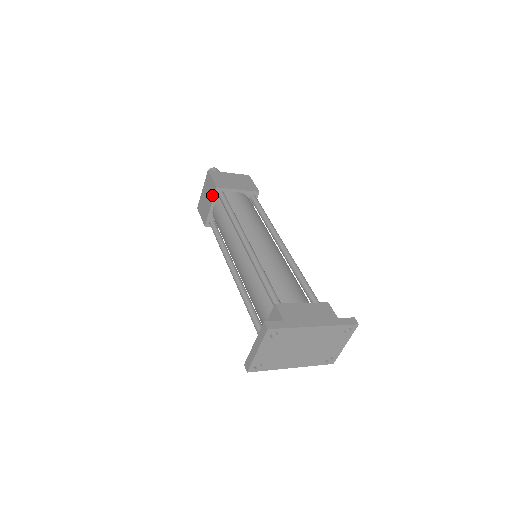
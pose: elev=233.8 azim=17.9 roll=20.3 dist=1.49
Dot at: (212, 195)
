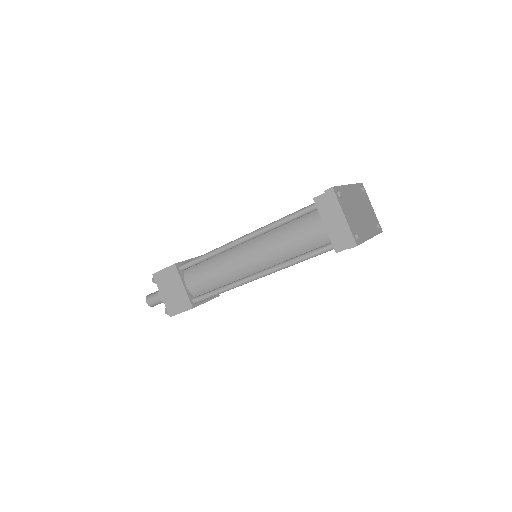
Dot at: (176, 276)
